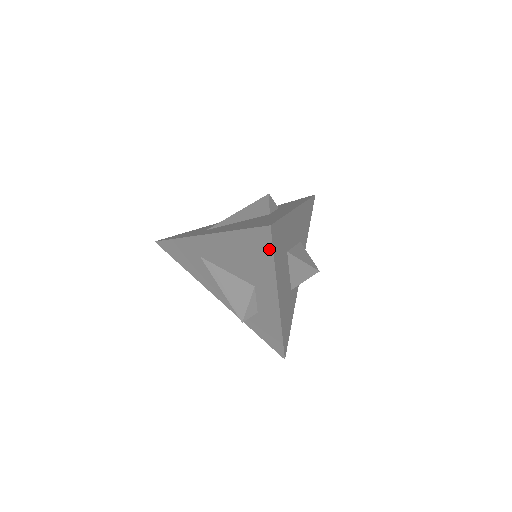
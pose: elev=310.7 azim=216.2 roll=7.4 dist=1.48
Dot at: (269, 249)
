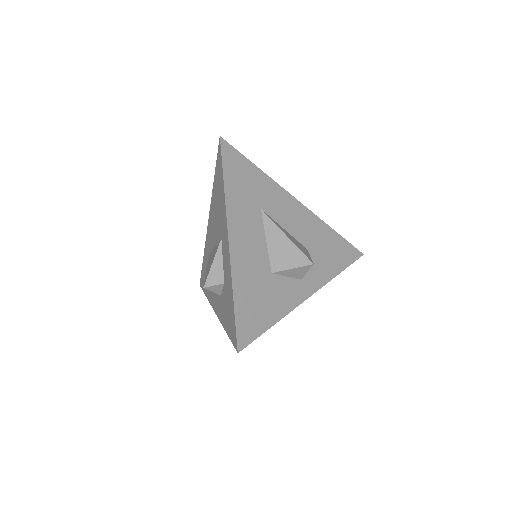
Dot at: (221, 166)
